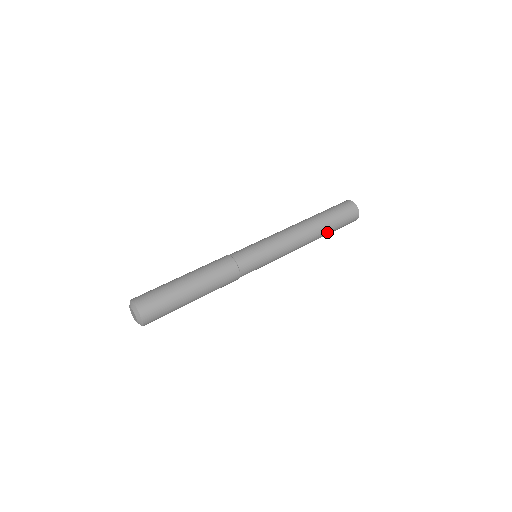
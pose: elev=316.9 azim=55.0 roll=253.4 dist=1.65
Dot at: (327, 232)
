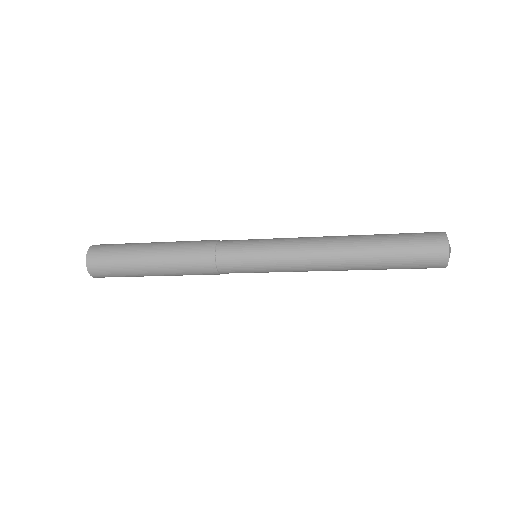
Dot at: (376, 258)
